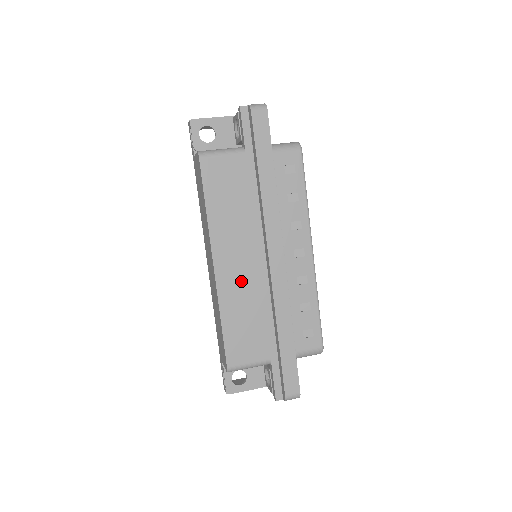
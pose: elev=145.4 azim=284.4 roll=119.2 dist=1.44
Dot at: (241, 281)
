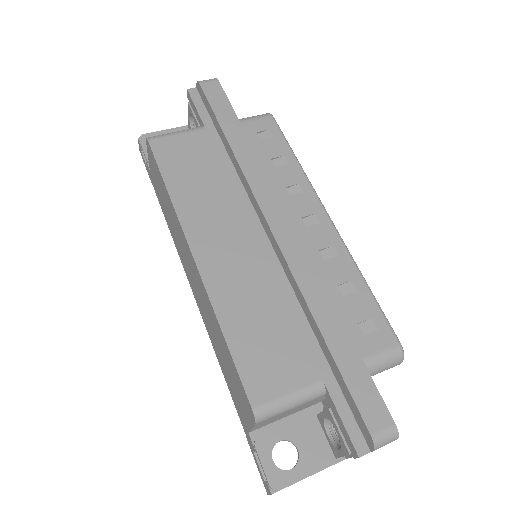
Dot at: (239, 269)
